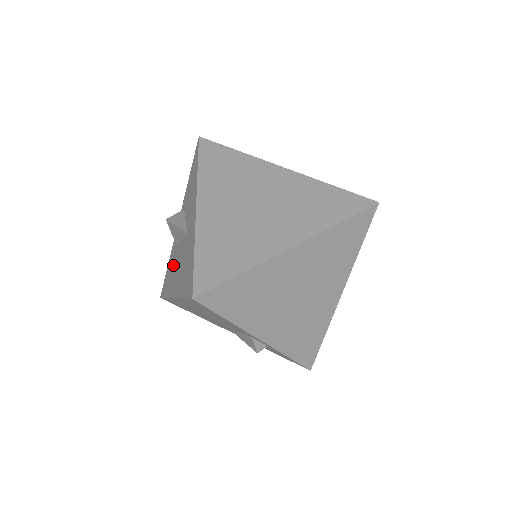
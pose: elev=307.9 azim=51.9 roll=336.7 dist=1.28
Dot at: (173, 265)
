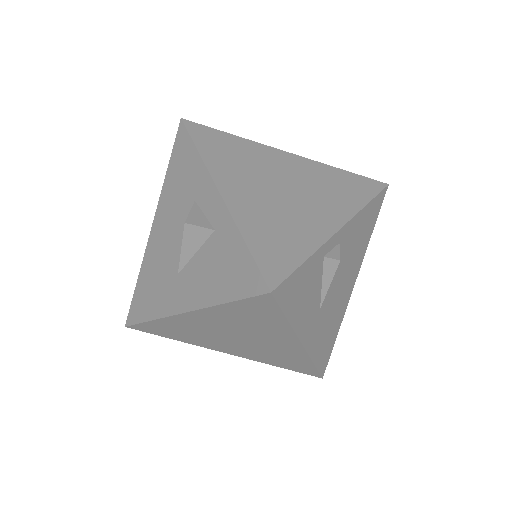
Dot at: (180, 200)
